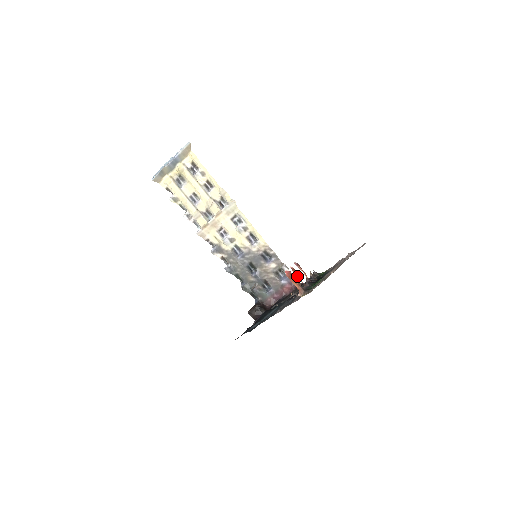
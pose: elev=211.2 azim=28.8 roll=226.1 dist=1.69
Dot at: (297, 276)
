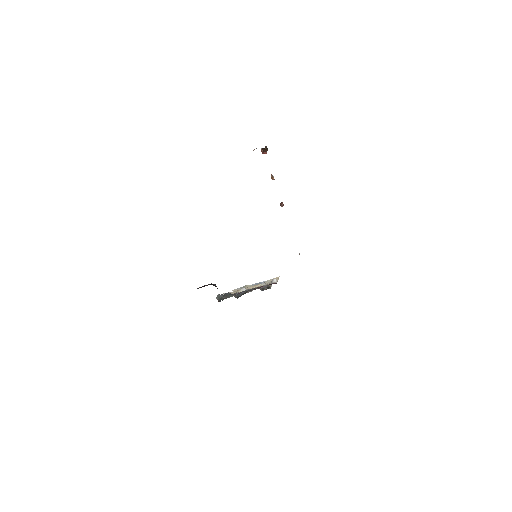
Dot at: (271, 177)
